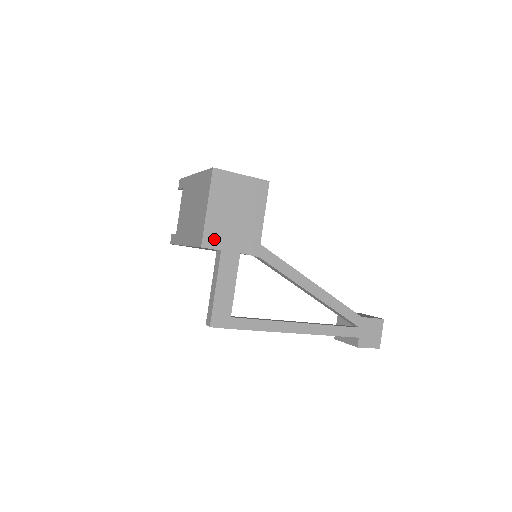
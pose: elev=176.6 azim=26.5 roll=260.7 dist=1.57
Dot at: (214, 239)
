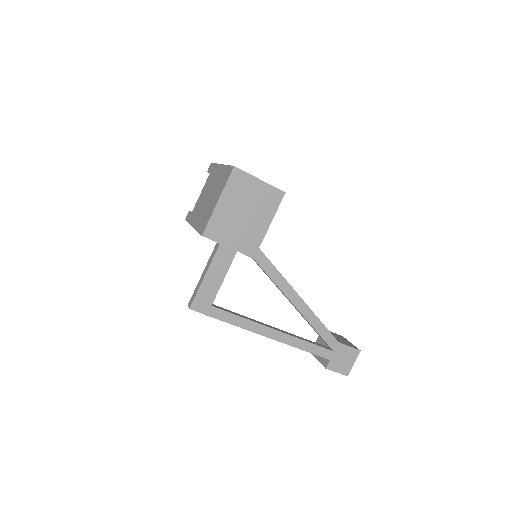
Dot at: (216, 232)
